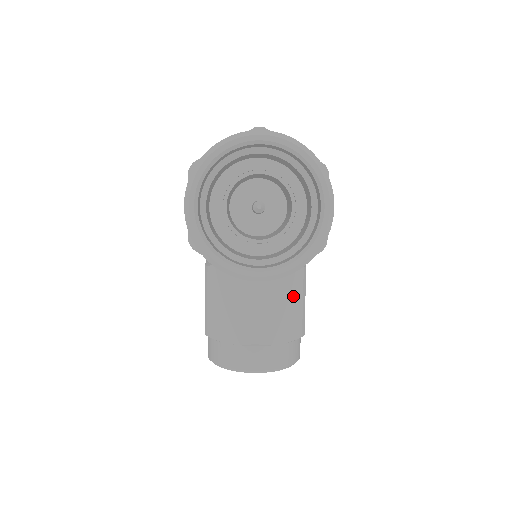
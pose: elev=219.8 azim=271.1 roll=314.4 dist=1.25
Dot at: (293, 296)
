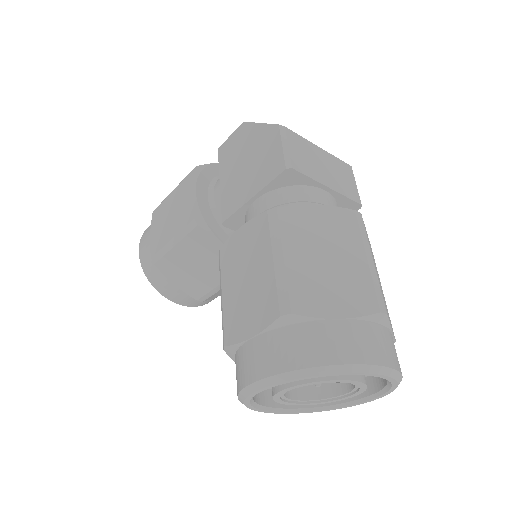
Dot at: occluded
